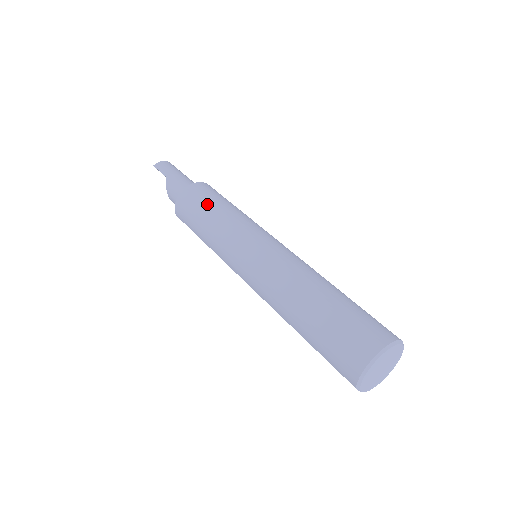
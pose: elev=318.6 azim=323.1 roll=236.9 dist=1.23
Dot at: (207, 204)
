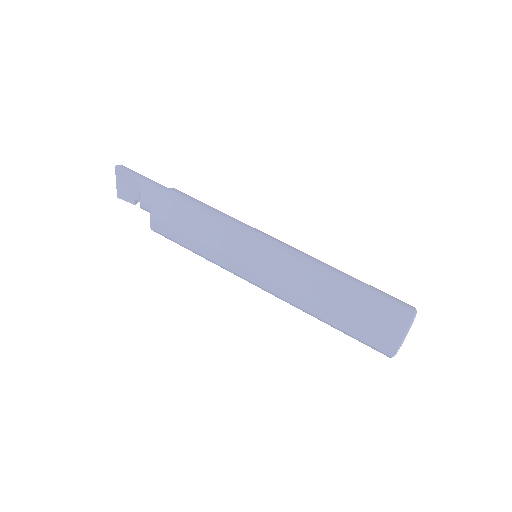
Dot at: (201, 205)
